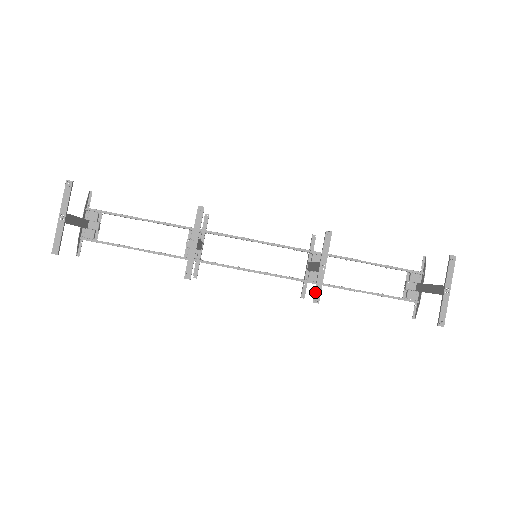
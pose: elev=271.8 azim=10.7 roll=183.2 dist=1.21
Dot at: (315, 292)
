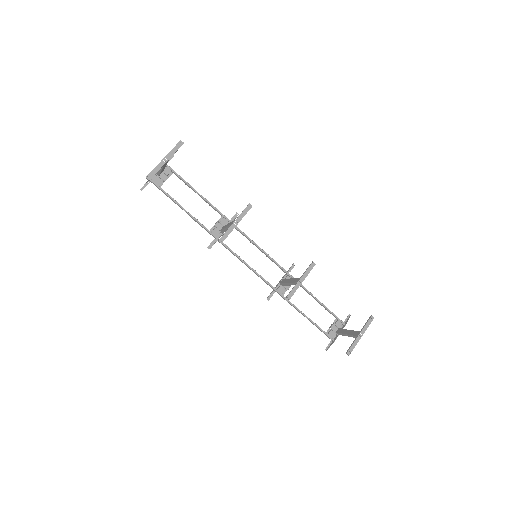
Dot at: (289, 294)
